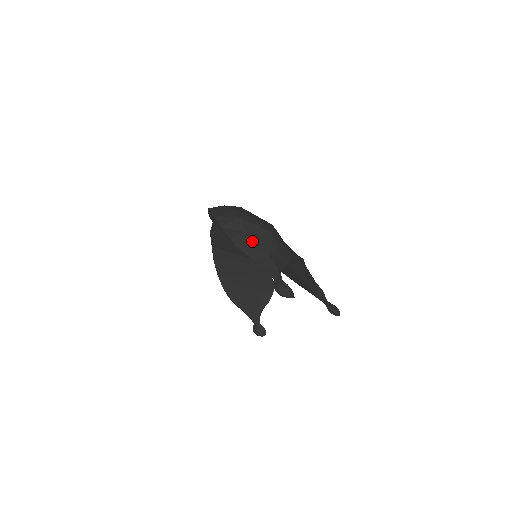
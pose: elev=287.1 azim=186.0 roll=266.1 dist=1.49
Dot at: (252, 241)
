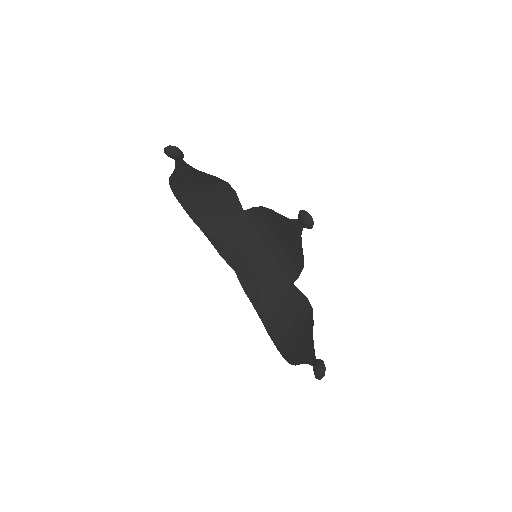
Dot at: occluded
